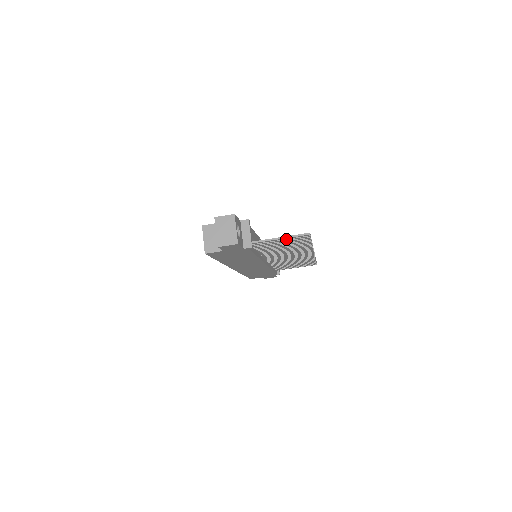
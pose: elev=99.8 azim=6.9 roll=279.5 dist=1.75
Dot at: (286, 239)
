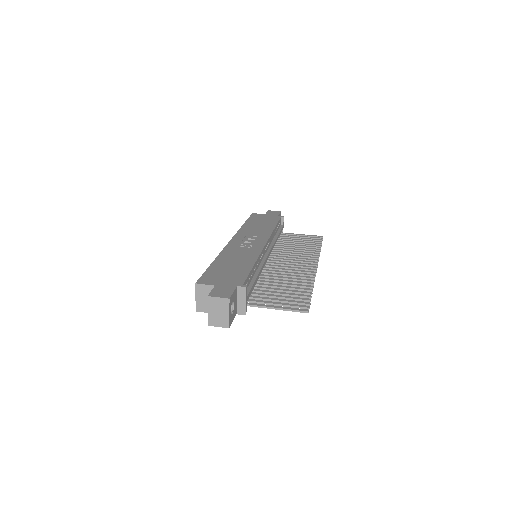
Dot at: (283, 306)
